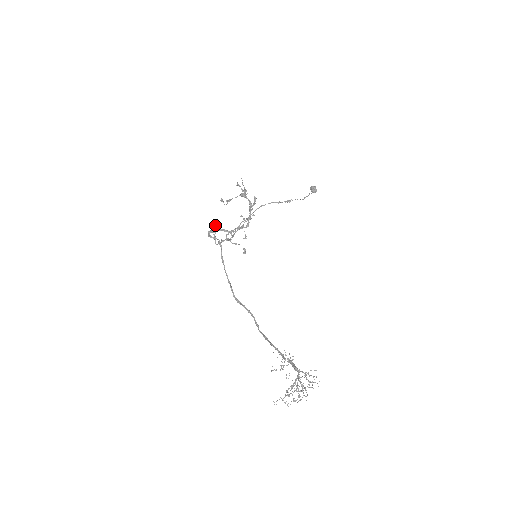
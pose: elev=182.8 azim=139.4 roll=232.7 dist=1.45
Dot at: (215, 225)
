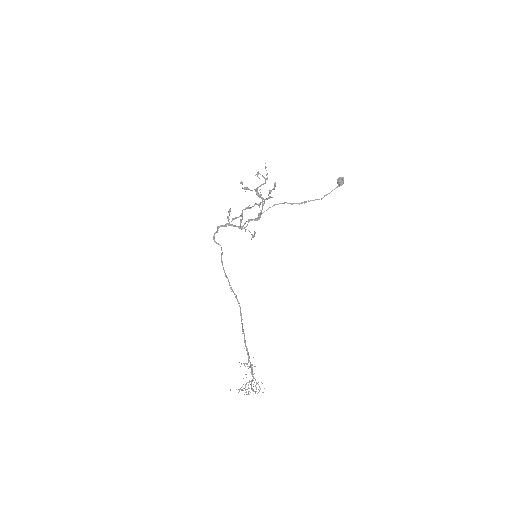
Dot at: (229, 209)
